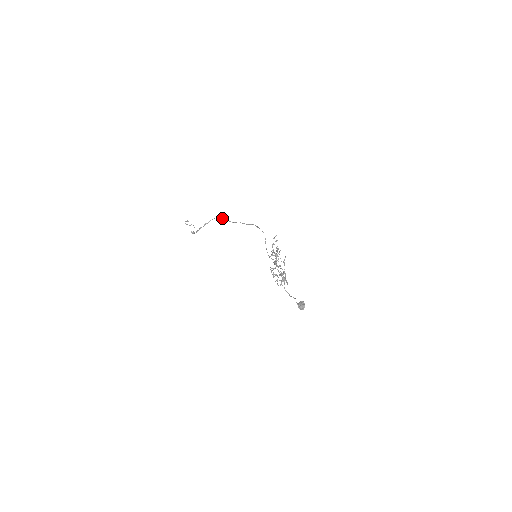
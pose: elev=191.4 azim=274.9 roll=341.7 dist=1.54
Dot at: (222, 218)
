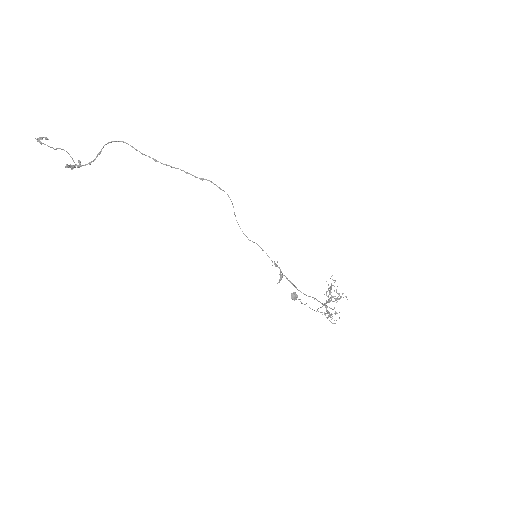
Dot at: (134, 148)
